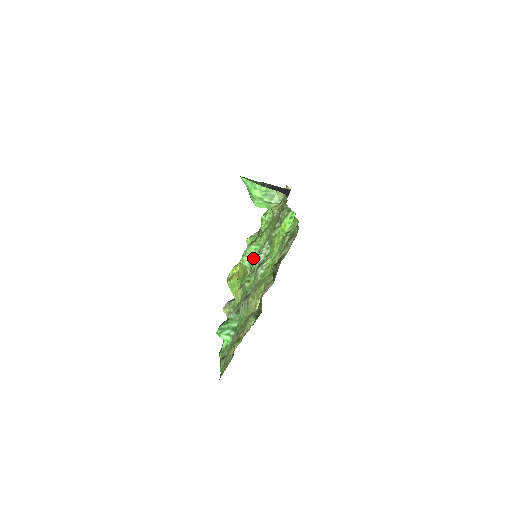
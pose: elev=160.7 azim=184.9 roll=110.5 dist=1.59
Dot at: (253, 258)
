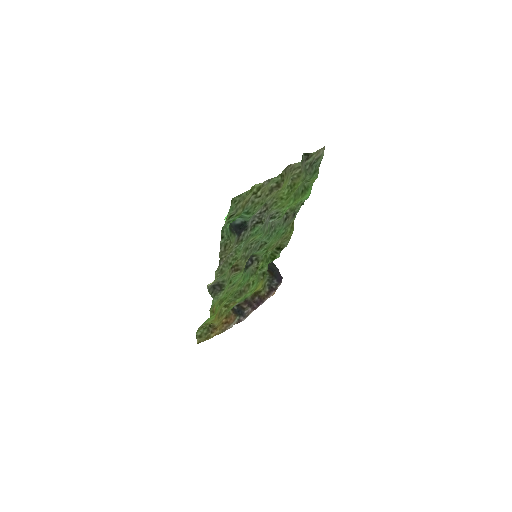
Dot at: (255, 251)
